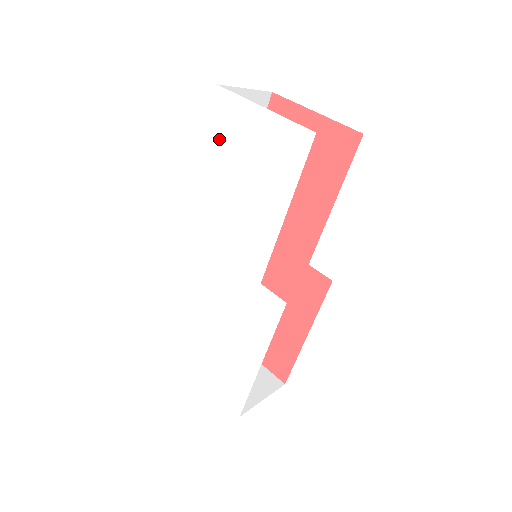
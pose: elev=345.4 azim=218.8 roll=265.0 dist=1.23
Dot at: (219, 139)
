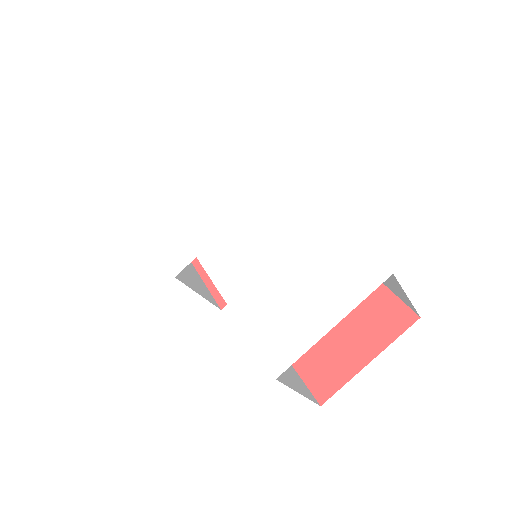
Dot at: (161, 219)
